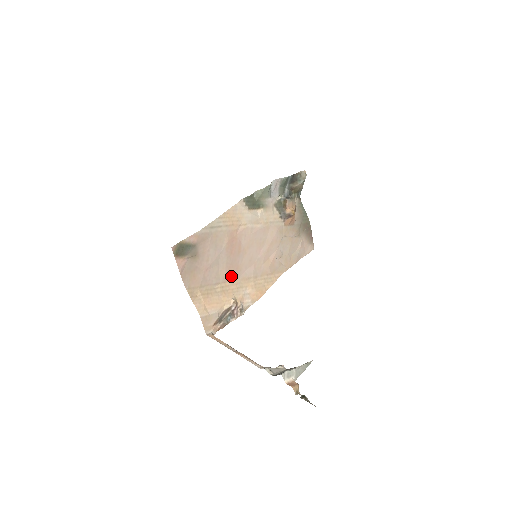
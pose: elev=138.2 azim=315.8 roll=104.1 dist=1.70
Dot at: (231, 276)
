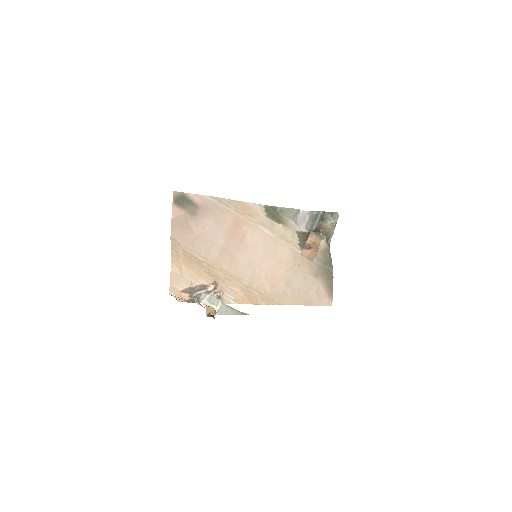
Dot at: (223, 262)
